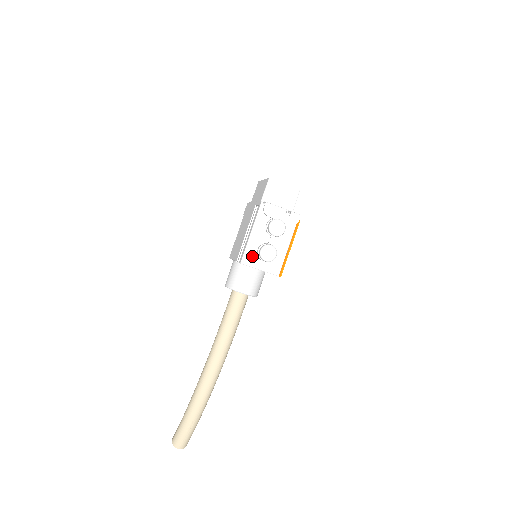
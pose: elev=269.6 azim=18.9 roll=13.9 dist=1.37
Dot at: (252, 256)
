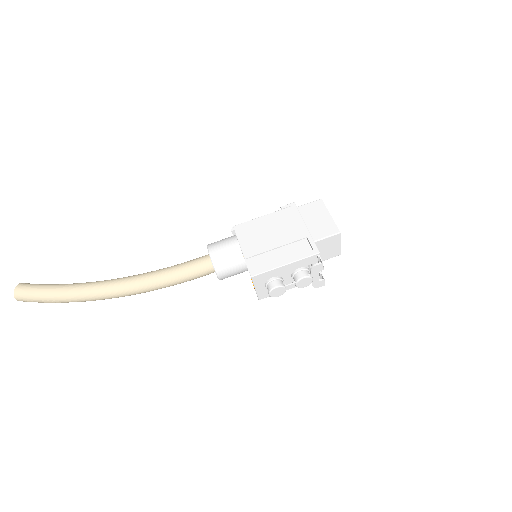
Dot at: (264, 278)
